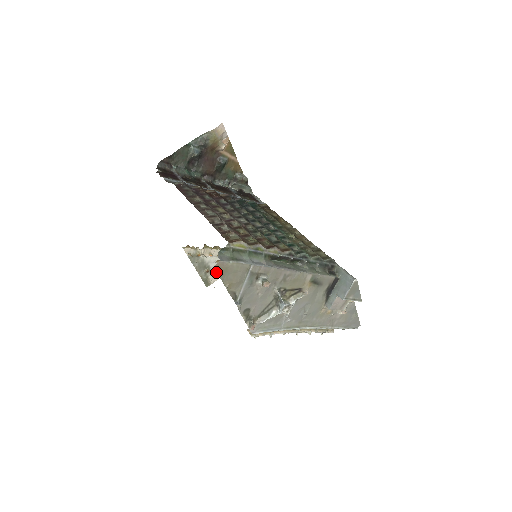
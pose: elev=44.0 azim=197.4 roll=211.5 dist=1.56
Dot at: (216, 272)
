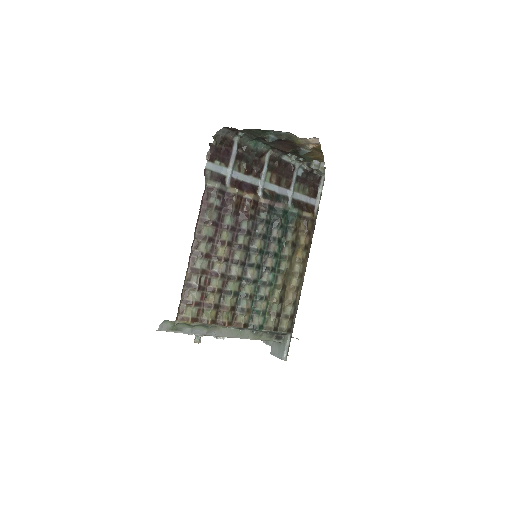
Dot at: occluded
